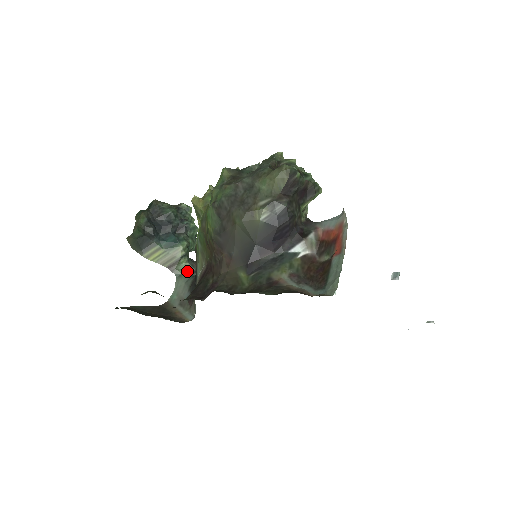
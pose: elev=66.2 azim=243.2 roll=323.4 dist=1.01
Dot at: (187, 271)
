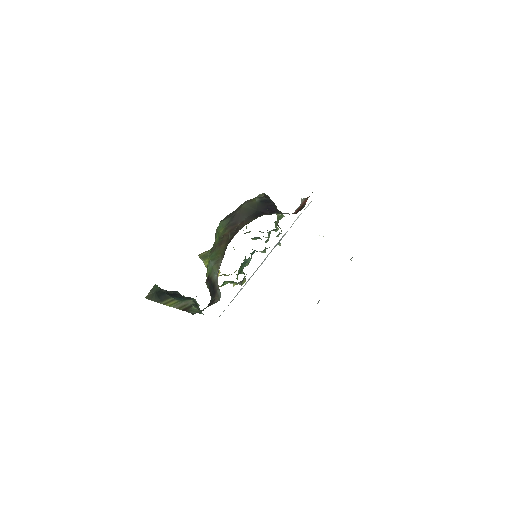
Dot at: occluded
